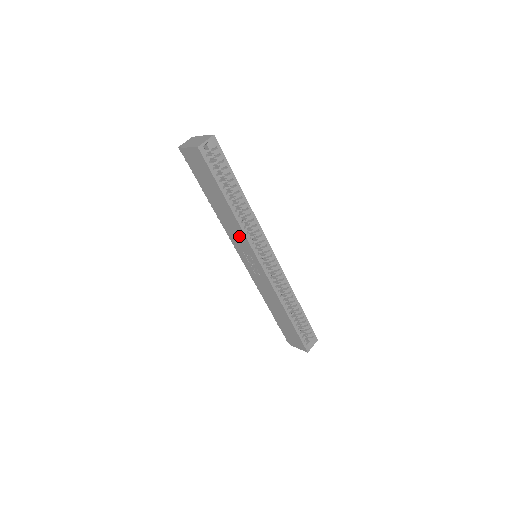
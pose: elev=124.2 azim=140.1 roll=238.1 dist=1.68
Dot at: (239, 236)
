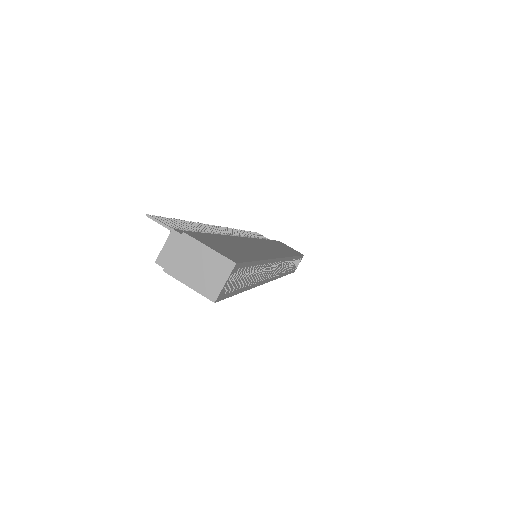
Dot at: occluded
